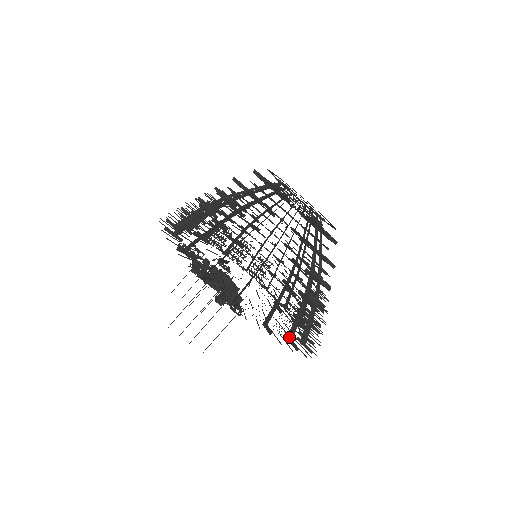
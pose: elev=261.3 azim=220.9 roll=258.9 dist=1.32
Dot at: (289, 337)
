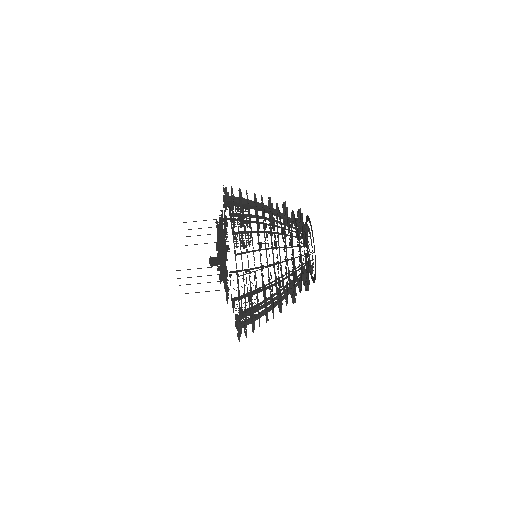
Dot at: (240, 326)
